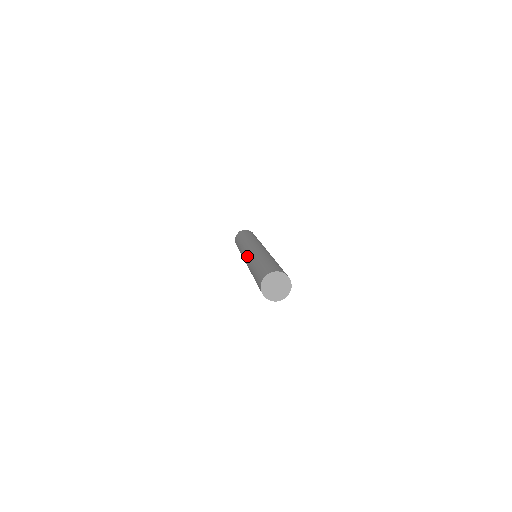
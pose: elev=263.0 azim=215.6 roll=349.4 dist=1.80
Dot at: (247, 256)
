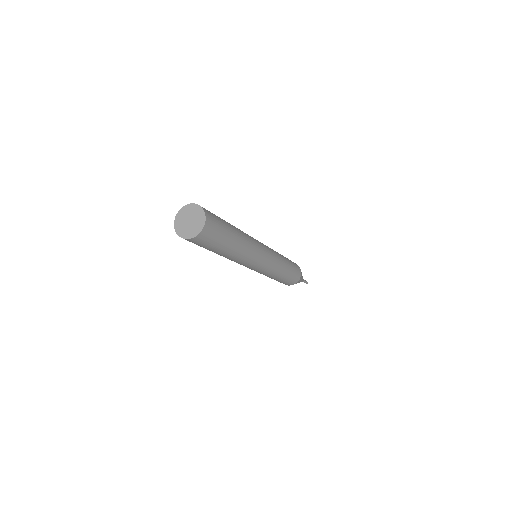
Dot at: occluded
